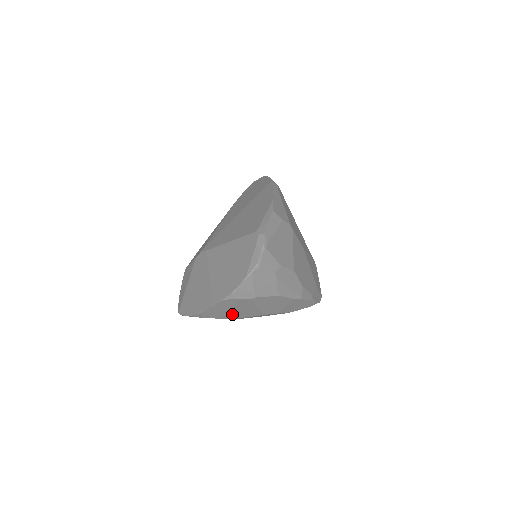
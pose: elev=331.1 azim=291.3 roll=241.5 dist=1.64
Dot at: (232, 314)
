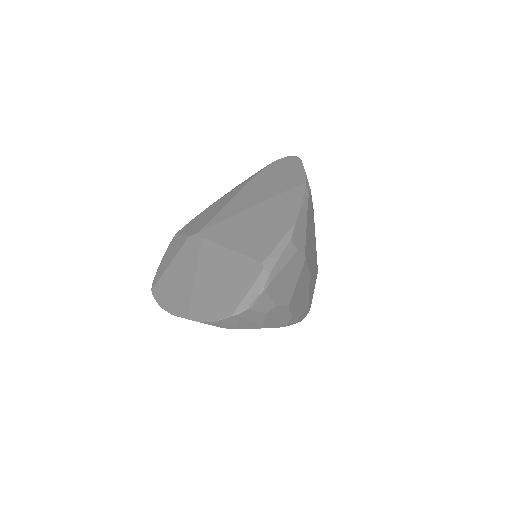
Dot at: occluded
